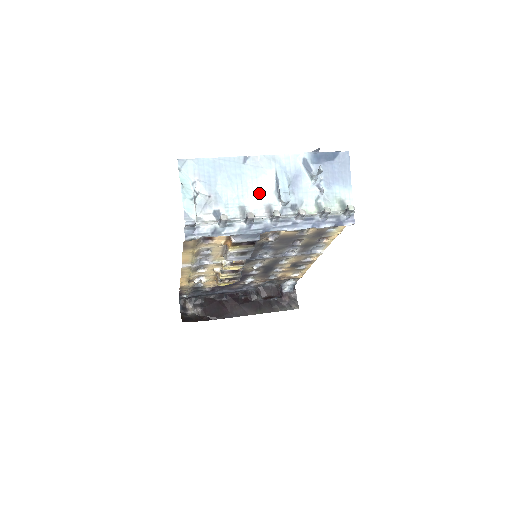
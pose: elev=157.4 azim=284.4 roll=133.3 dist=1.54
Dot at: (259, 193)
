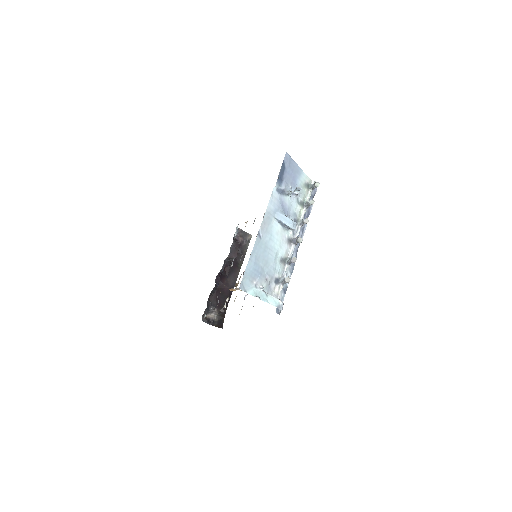
Dot at: (279, 241)
